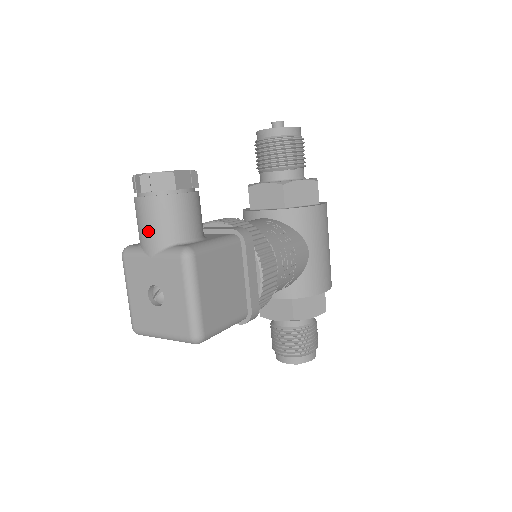
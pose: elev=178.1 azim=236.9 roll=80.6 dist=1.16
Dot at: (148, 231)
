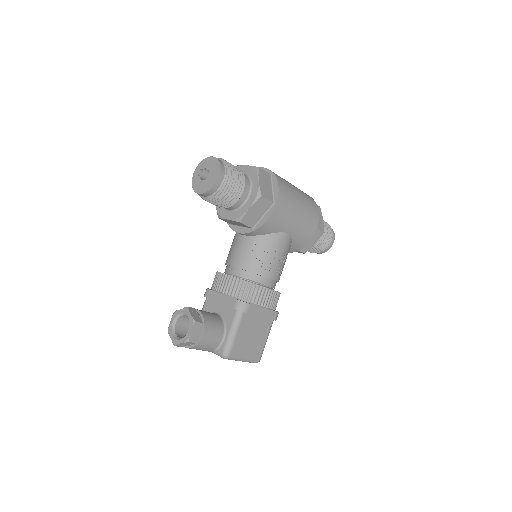
Dot at: occluded
